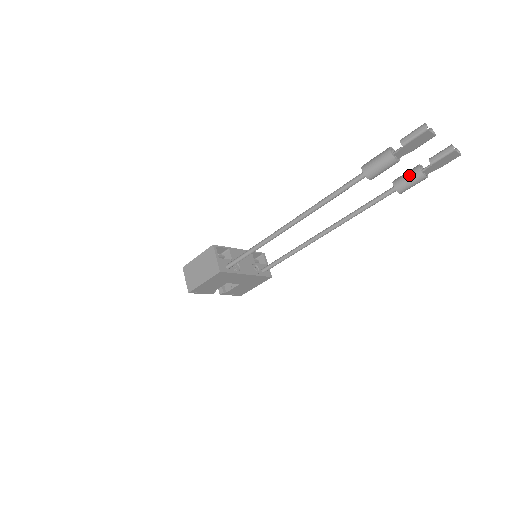
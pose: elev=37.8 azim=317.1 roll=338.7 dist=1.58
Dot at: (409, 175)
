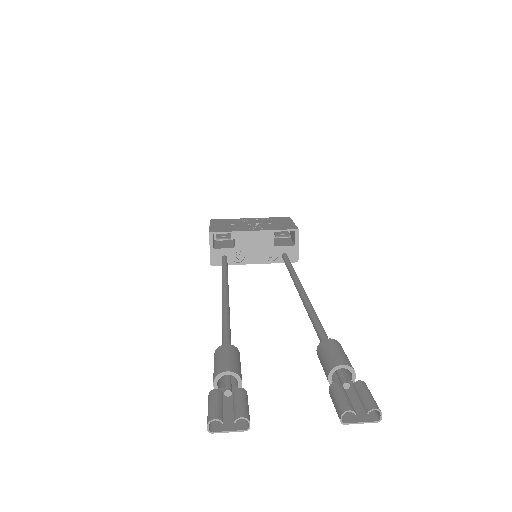
Dot at: (323, 365)
